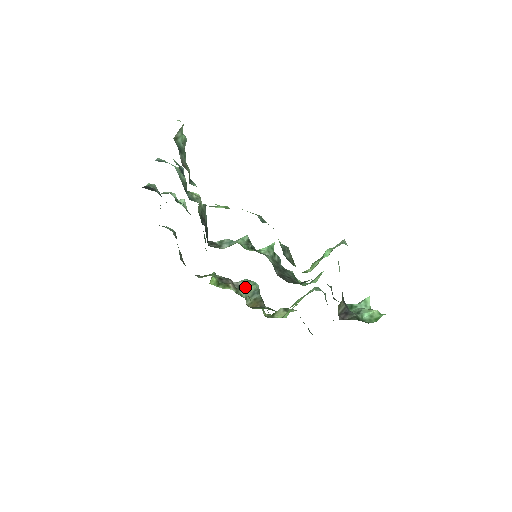
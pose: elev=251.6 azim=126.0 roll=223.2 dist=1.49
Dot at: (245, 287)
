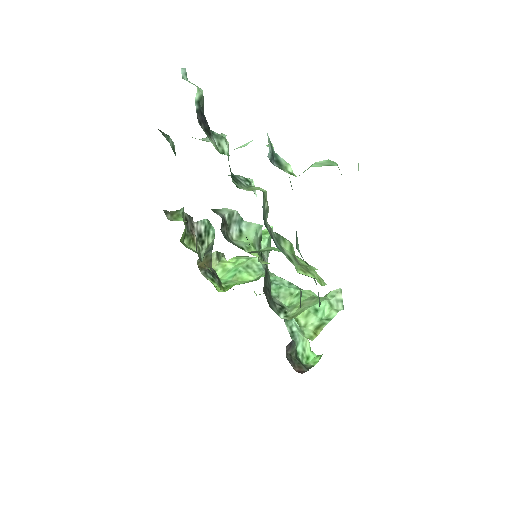
Dot at: (205, 240)
